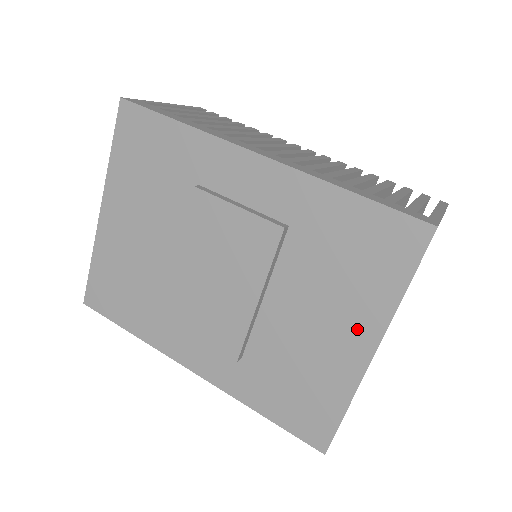
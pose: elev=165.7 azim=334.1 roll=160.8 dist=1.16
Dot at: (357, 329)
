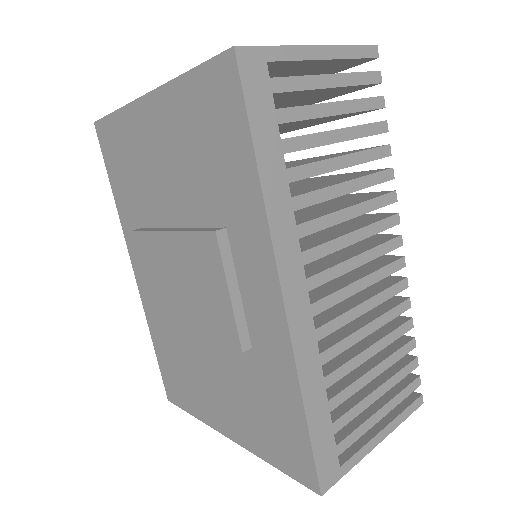
Dot at: (231, 423)
